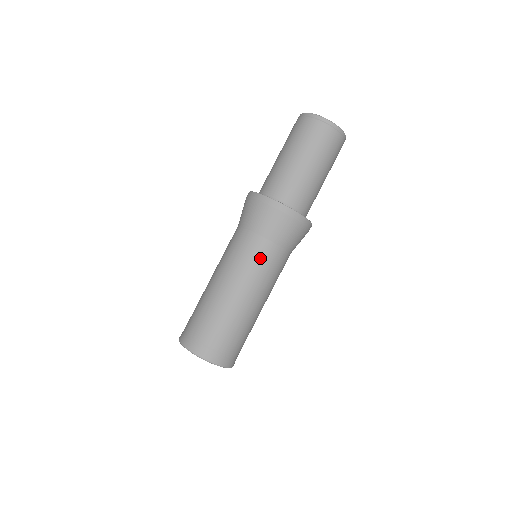
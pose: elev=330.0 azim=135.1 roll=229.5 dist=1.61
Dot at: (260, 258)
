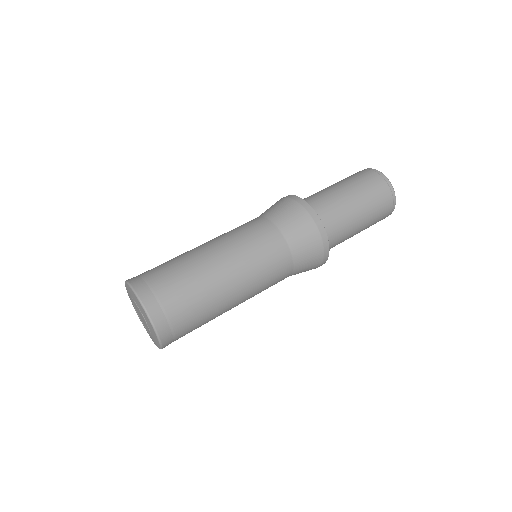
Dot at: (249, 227)
